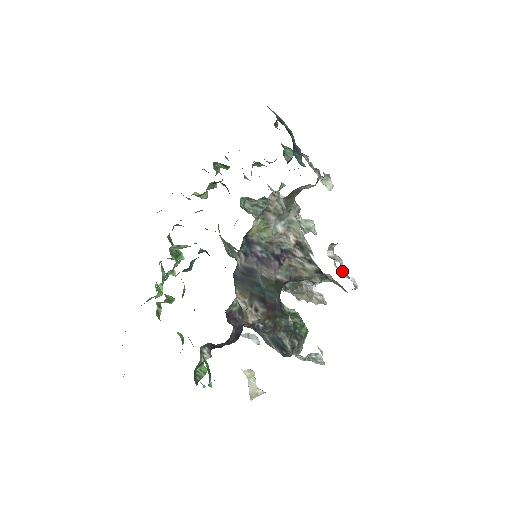
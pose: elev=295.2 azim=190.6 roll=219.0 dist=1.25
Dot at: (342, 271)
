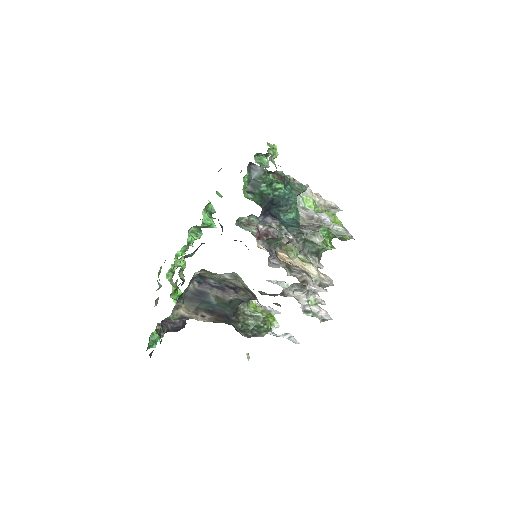
Dot at: (305, 309)
